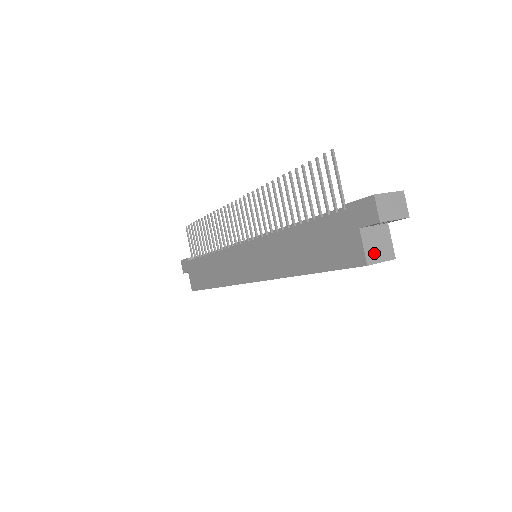
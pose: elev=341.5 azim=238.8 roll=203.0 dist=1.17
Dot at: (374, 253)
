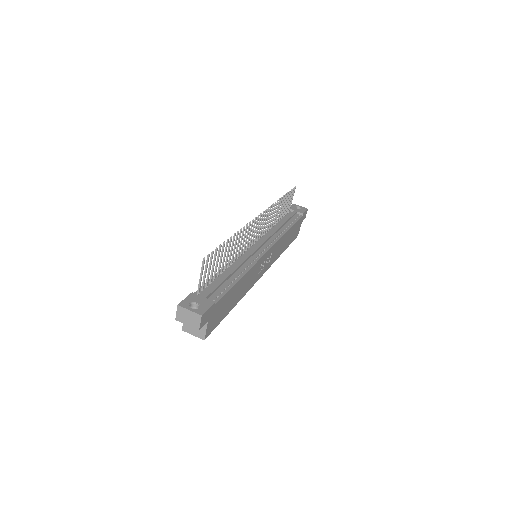
Dot at: (190, 328)
